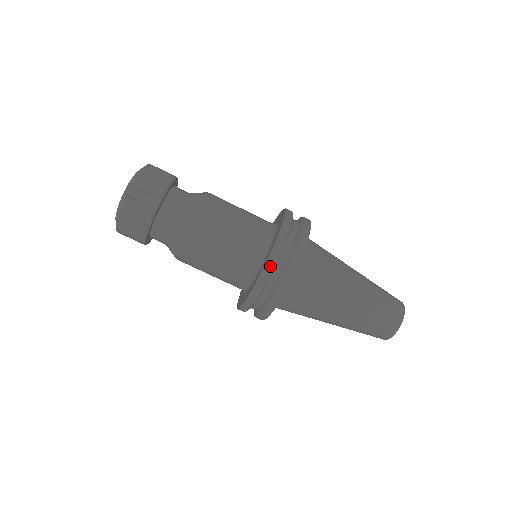
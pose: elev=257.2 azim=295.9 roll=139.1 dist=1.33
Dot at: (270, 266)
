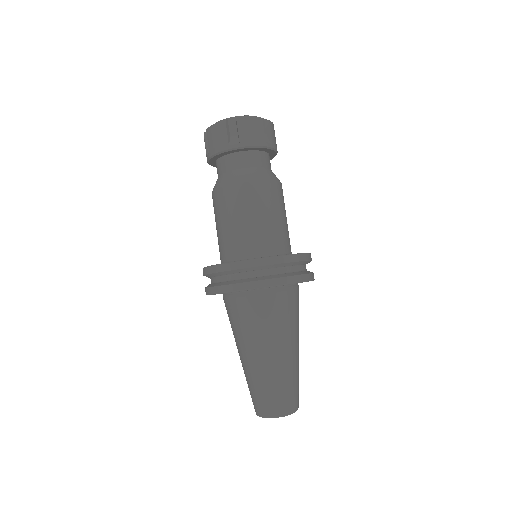
Dot at: (236, 266)
